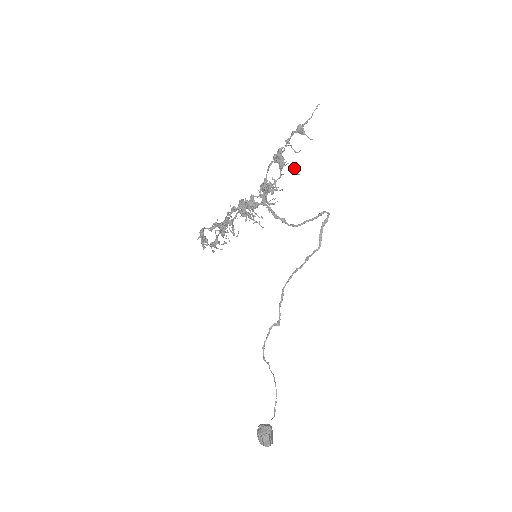
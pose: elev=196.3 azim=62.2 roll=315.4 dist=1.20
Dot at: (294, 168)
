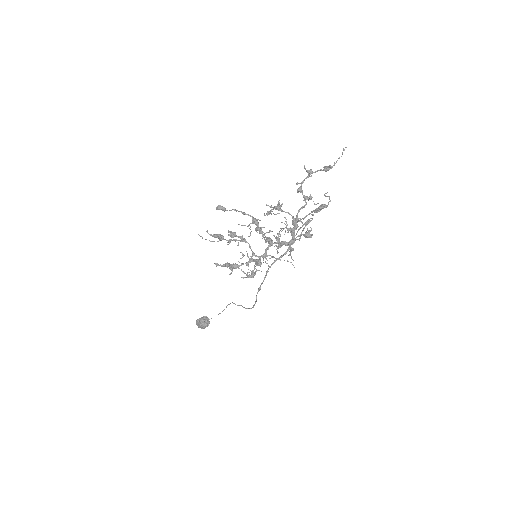
Dot at: occluded
